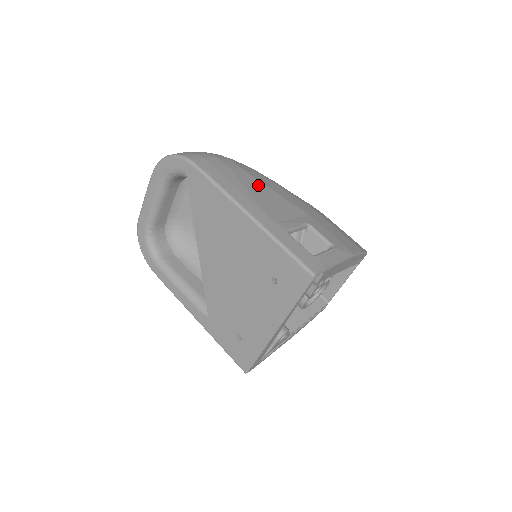
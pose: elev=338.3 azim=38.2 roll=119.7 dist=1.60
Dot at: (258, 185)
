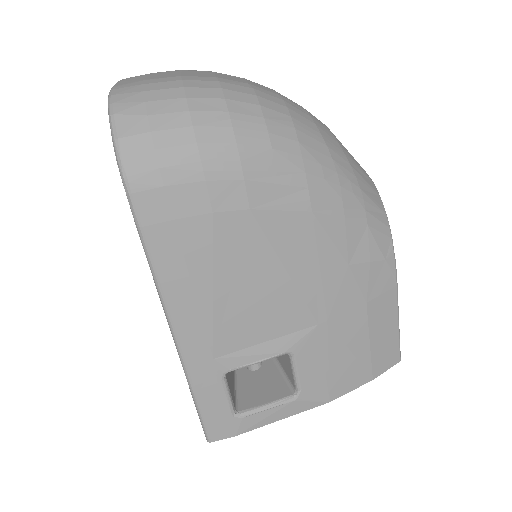
Dot at: (255, 261)
